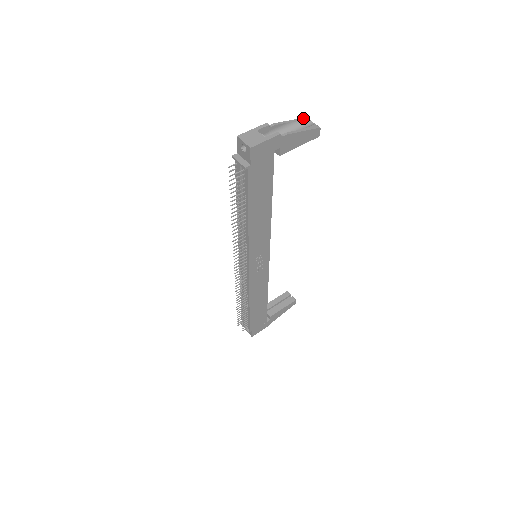
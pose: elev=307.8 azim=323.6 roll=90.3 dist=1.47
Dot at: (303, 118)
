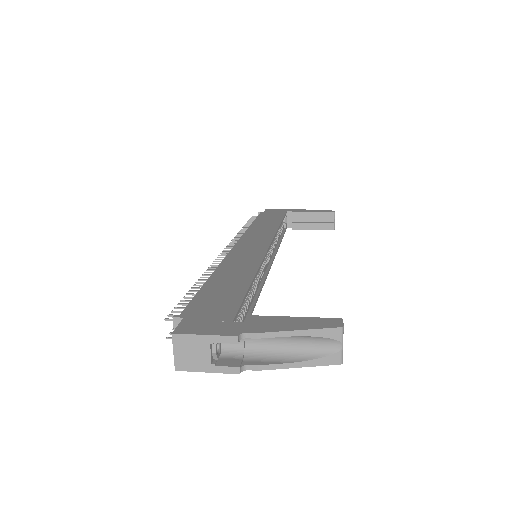
Dot at: (332, 329)
